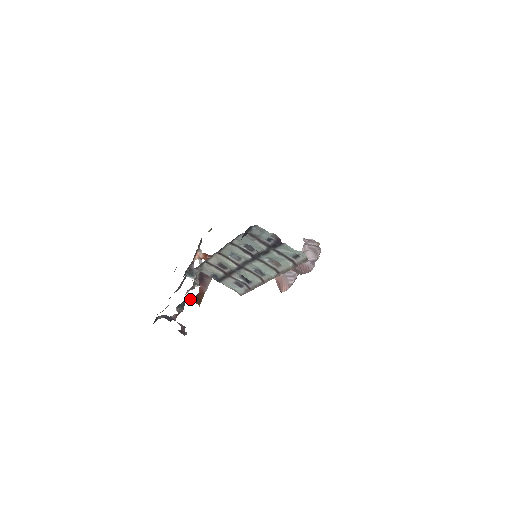
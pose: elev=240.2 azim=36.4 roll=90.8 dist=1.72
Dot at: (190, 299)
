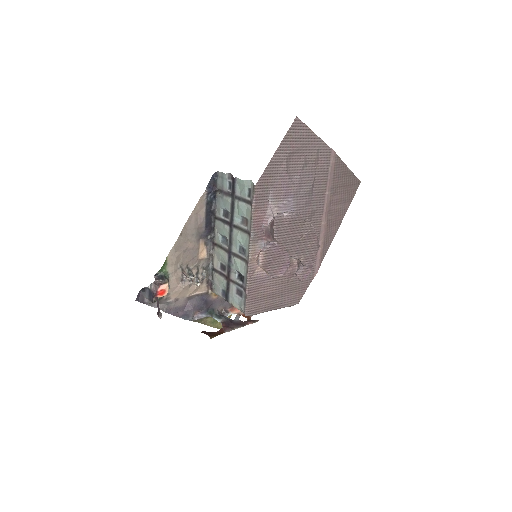
Dot at: (205, 332)
